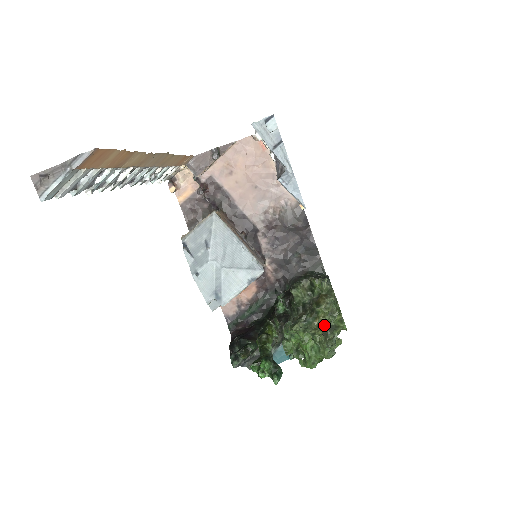
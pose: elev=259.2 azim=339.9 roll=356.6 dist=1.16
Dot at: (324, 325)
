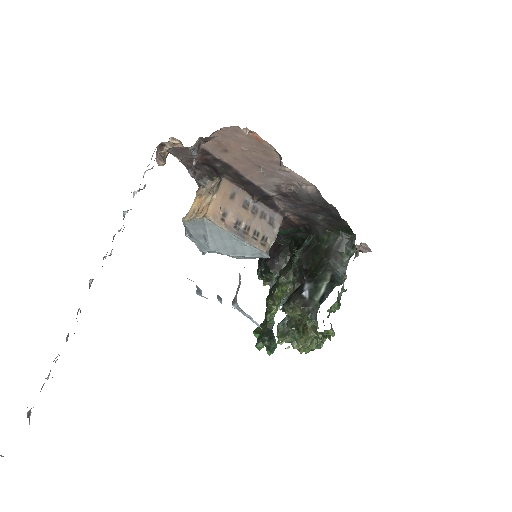
Dot at: occluded
